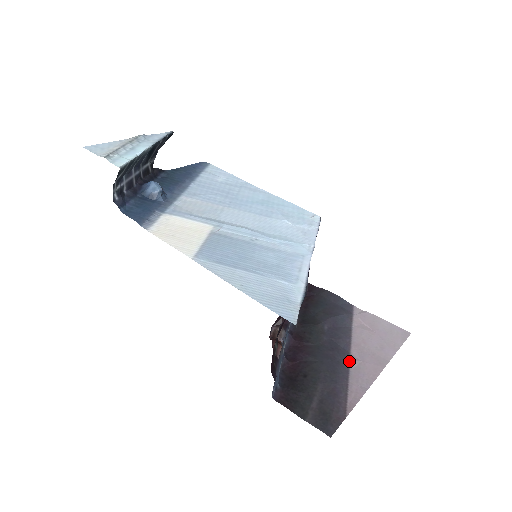
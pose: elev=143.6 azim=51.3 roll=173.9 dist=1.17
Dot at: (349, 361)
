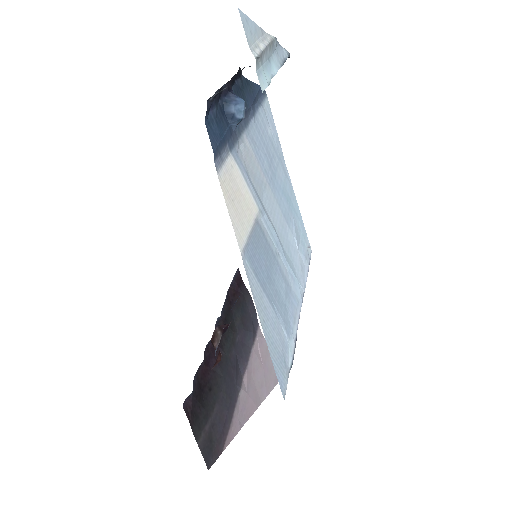
Dot at: (241, 388)
